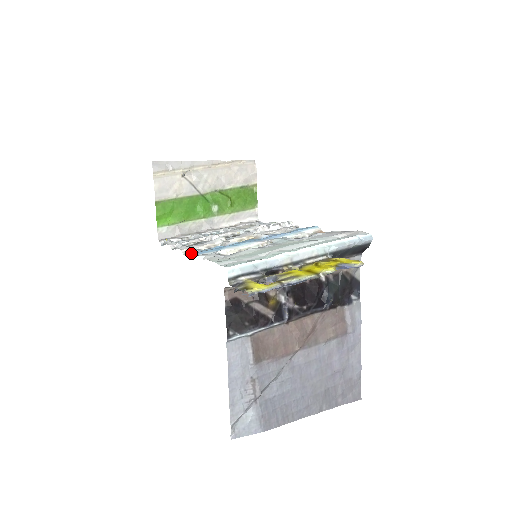
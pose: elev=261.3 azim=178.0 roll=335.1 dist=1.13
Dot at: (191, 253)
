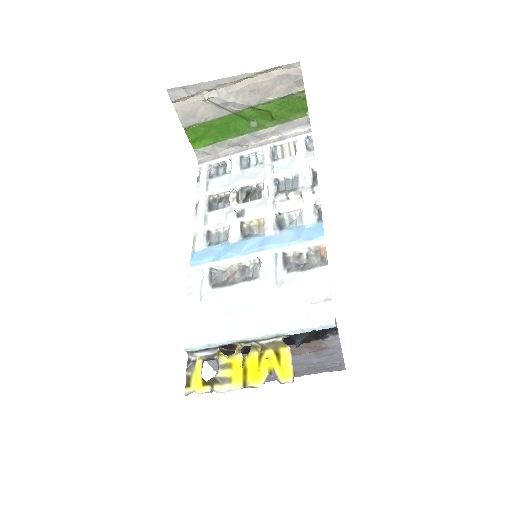
Dot at: (193, 252)
